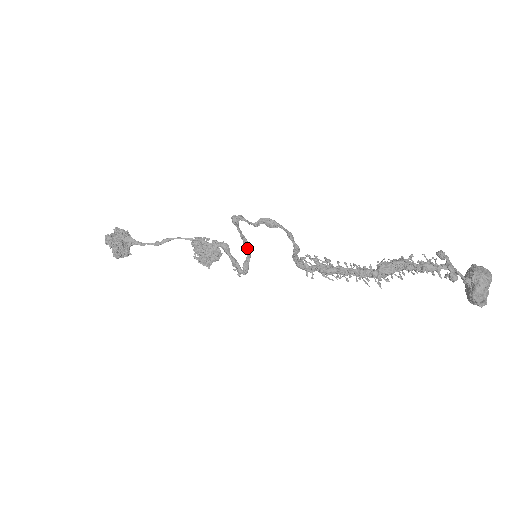
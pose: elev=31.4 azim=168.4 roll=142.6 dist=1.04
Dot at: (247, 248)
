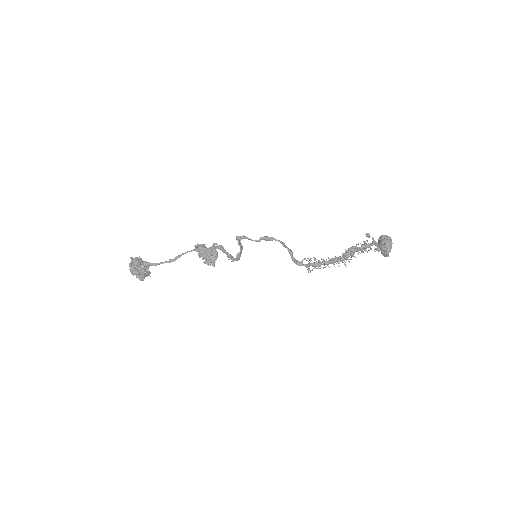
Dot at: (241, 248)
